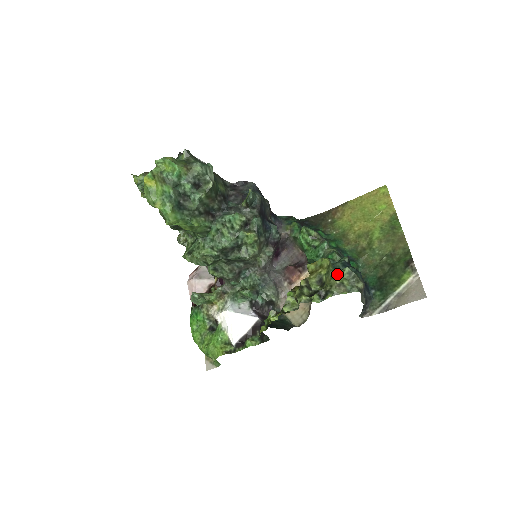
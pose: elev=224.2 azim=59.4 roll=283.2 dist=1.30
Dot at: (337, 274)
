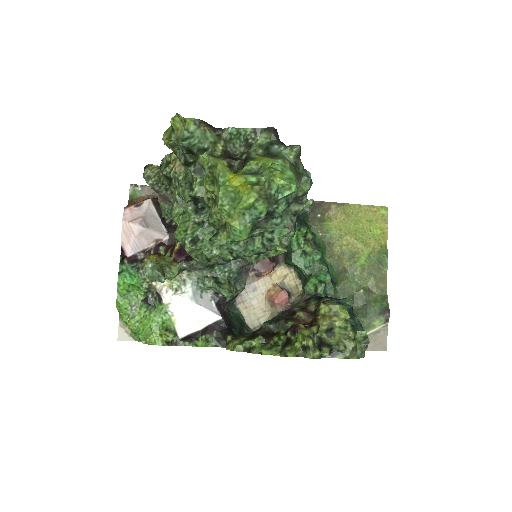
Dot at: (355, 336)
